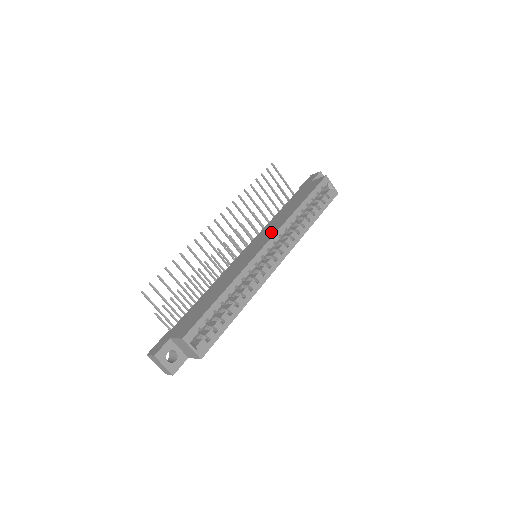
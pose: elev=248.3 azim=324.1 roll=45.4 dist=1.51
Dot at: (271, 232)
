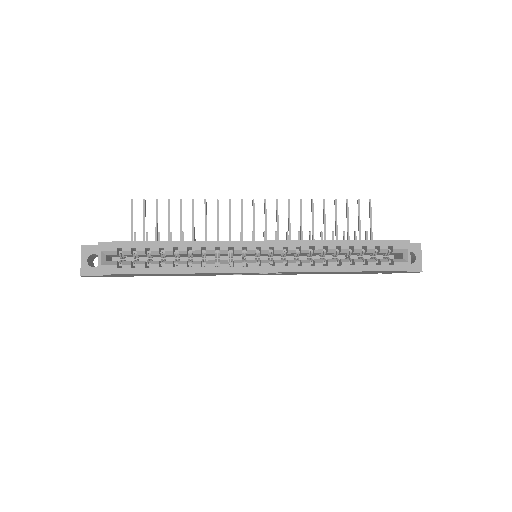
Dot at: occluded
